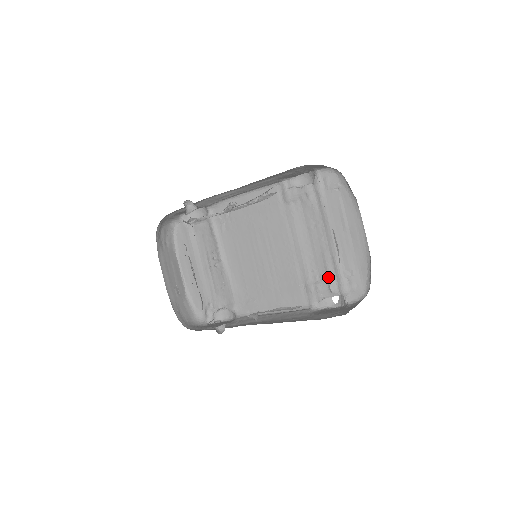
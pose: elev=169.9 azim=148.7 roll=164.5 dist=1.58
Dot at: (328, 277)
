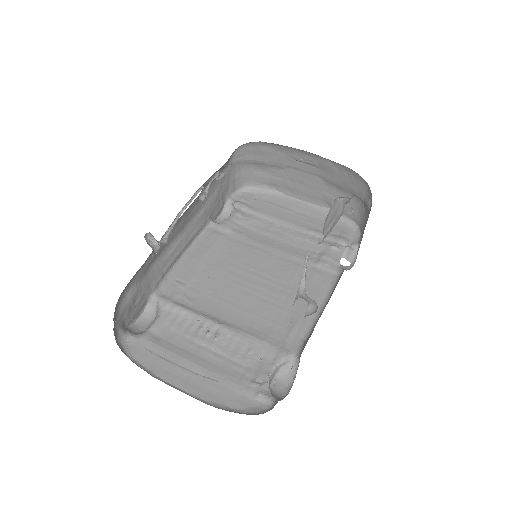
Dot at: (322, 244)
